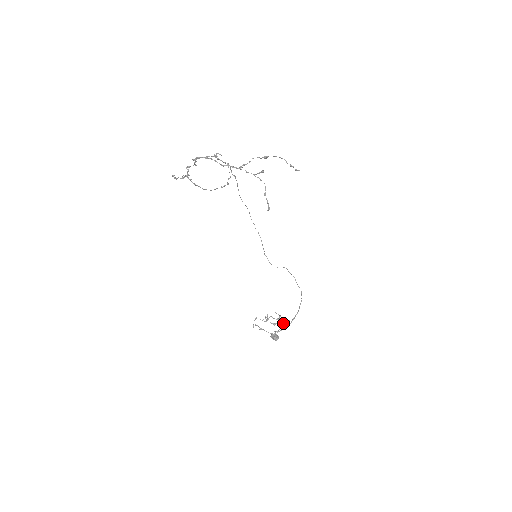
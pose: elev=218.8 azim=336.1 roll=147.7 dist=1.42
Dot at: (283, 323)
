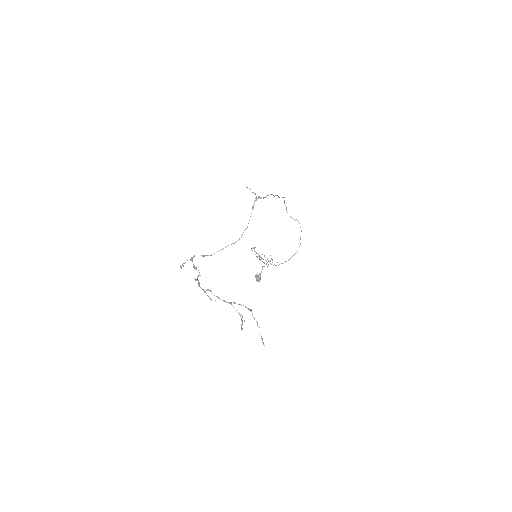
Dot at: occluded
